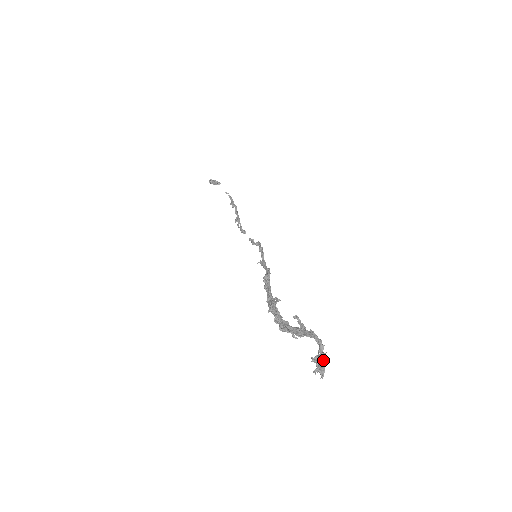
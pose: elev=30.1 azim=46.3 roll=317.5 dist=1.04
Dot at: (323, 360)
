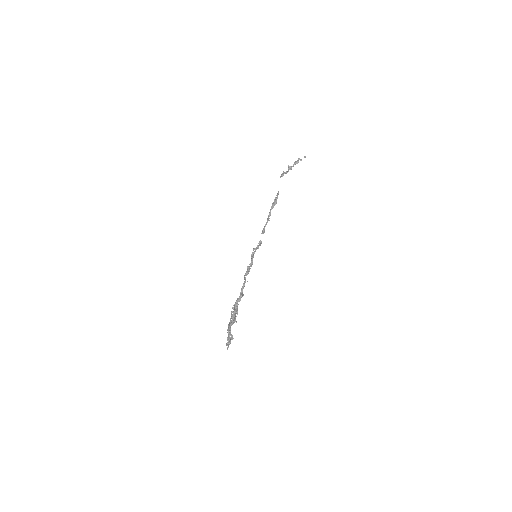
Dot at: (229, 340)
